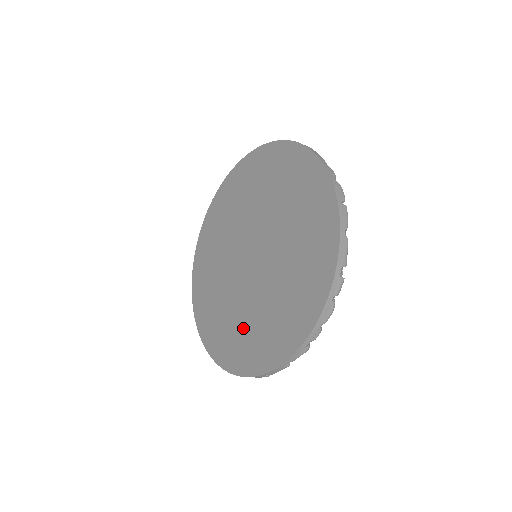
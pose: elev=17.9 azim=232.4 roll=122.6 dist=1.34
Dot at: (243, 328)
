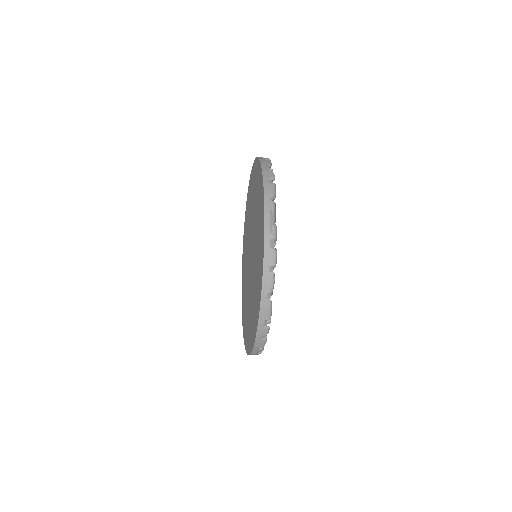
Dot at: (246, 308)
